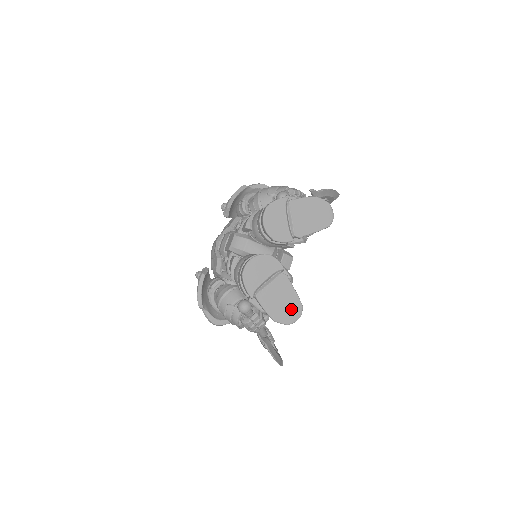
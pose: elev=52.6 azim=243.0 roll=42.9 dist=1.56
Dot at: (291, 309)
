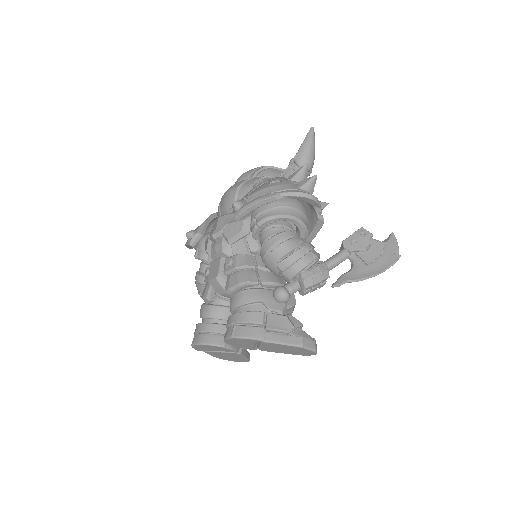
Dot at: (236, 360)
